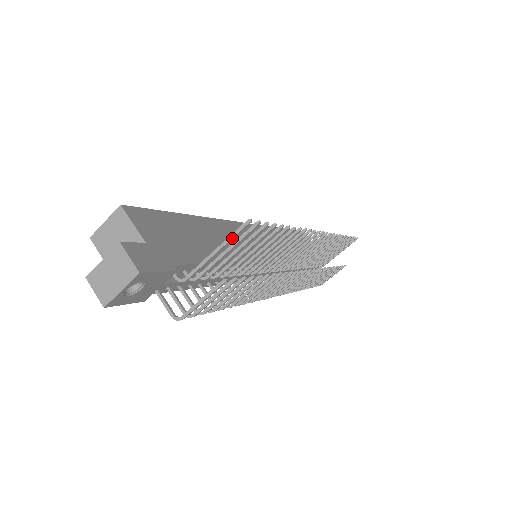
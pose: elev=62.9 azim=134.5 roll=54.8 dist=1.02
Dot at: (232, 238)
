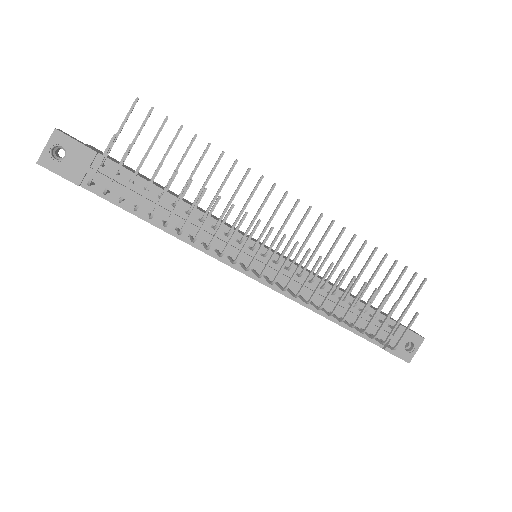
Dot at: (127, 114)
